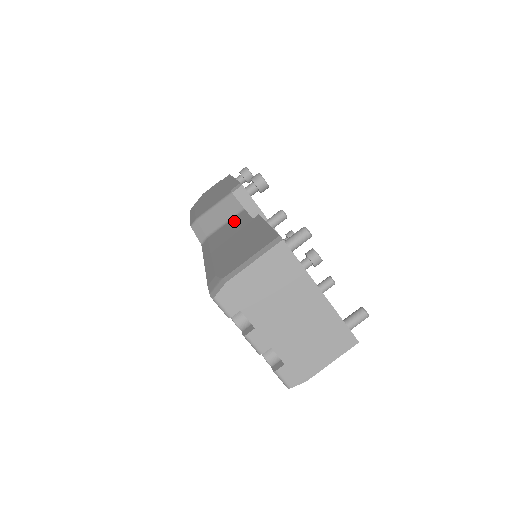
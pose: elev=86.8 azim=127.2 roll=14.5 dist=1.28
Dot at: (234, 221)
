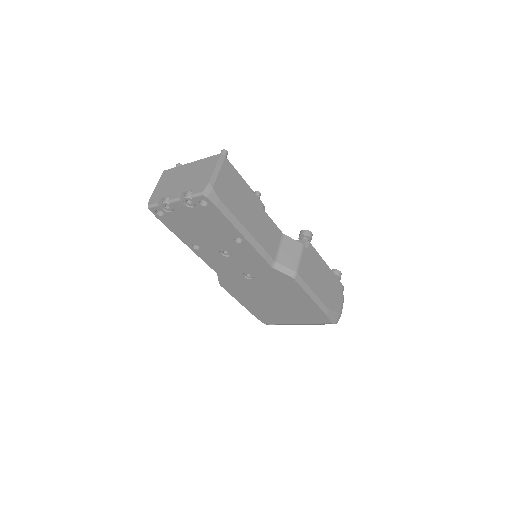
Dot at: occluded
